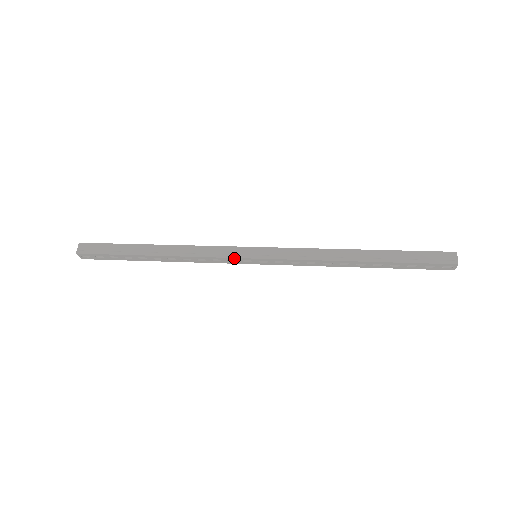
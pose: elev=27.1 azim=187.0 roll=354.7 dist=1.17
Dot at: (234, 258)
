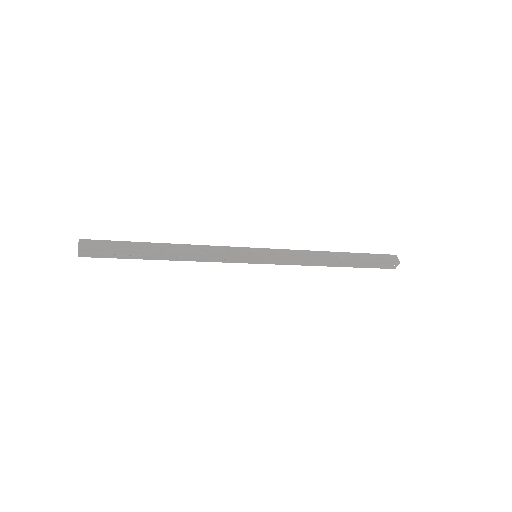
Dot at: (241, 256)
